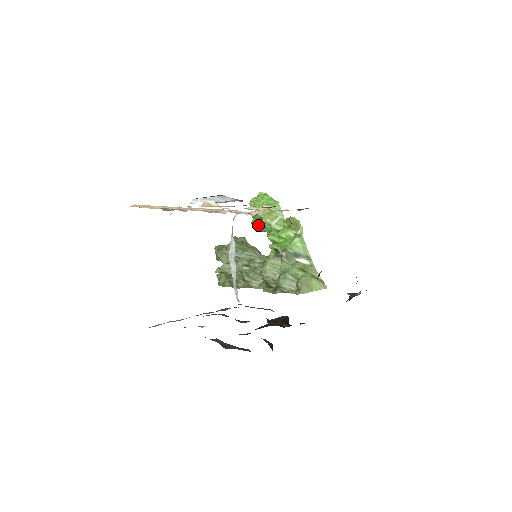
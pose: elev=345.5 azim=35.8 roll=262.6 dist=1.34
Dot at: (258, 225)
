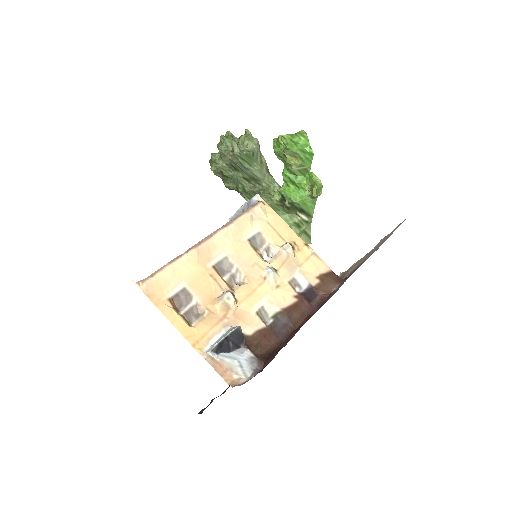
Dot at: (279, 155)
